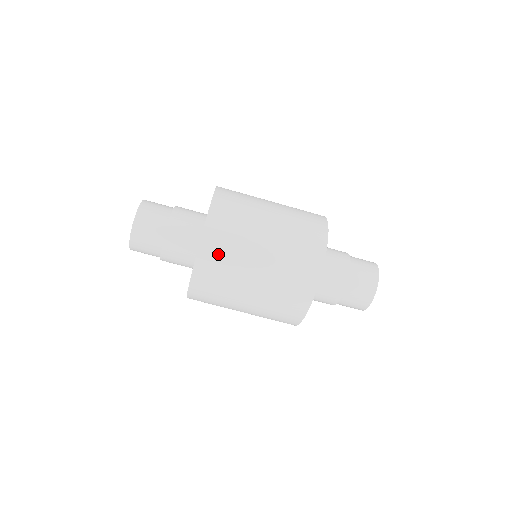
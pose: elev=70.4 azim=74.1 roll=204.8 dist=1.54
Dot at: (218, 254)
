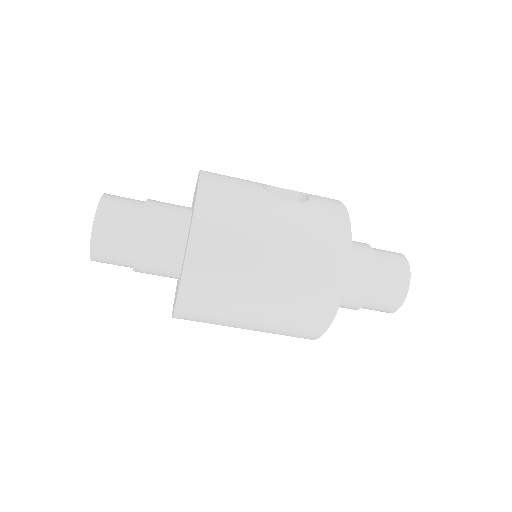
Dot at: (196, 321)
